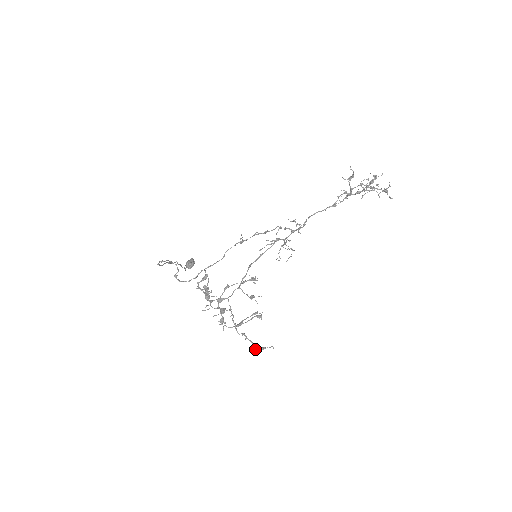
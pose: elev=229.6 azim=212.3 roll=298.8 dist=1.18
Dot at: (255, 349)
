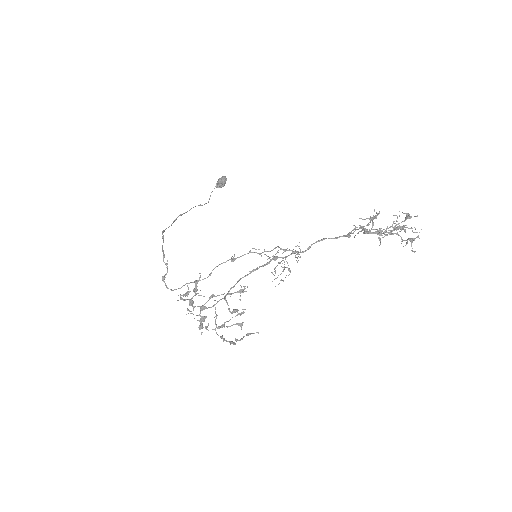
Dot at: (234, 344)
